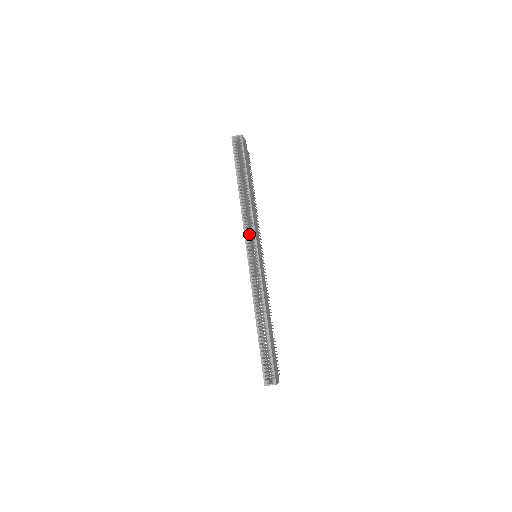
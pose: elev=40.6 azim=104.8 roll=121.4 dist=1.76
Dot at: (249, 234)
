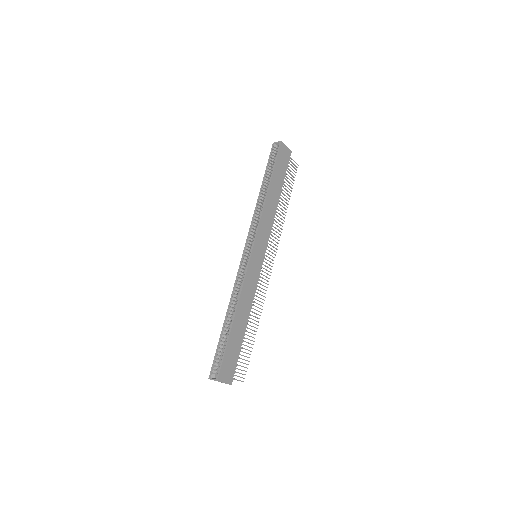
Dot at: occluded
